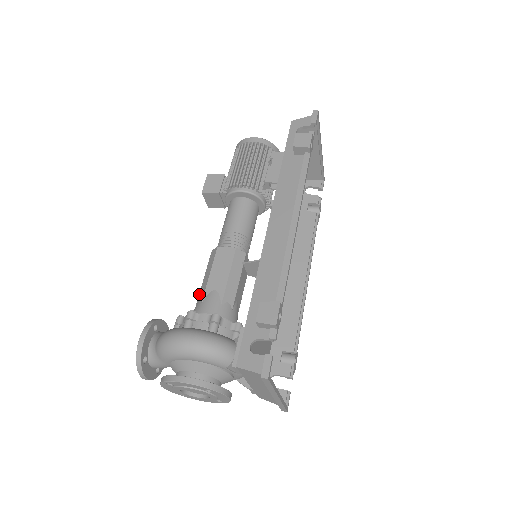
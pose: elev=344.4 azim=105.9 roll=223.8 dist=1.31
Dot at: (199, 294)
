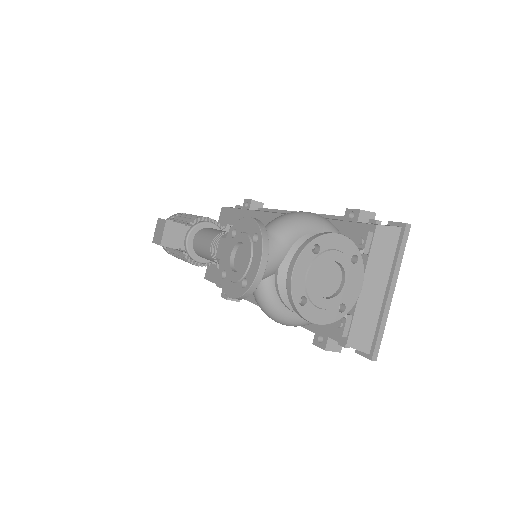
Dot at: occluded
